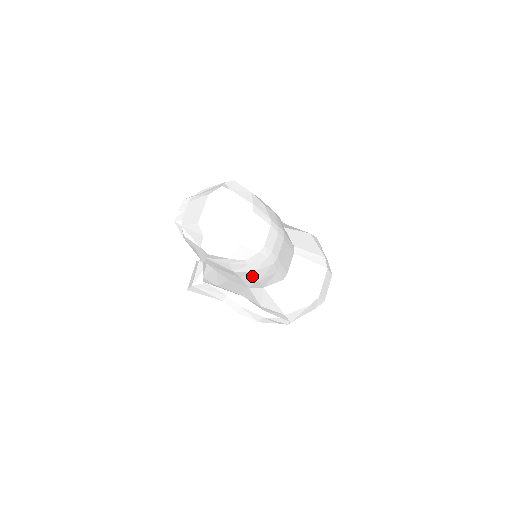
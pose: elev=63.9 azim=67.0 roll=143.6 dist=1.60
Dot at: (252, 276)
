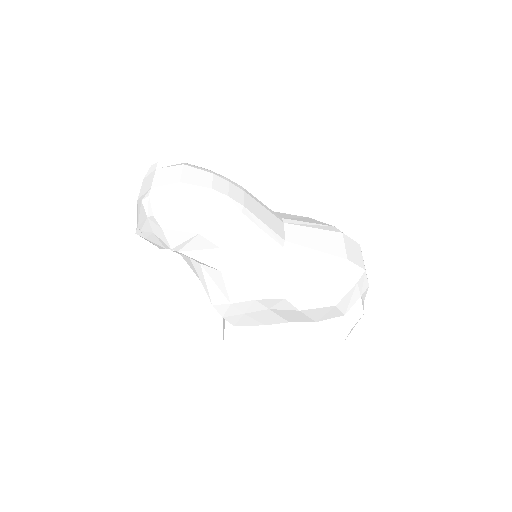
Dot at: (227, 236)
